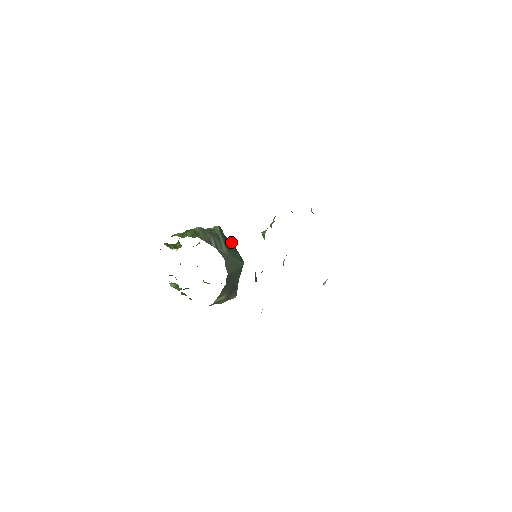
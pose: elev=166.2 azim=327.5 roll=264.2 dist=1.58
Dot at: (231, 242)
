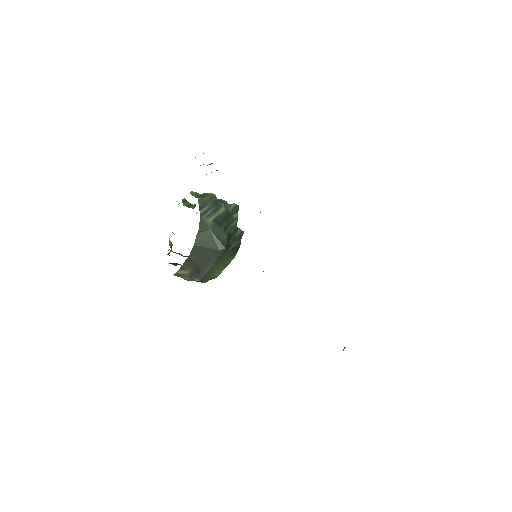
Dot at: (232, 223)
